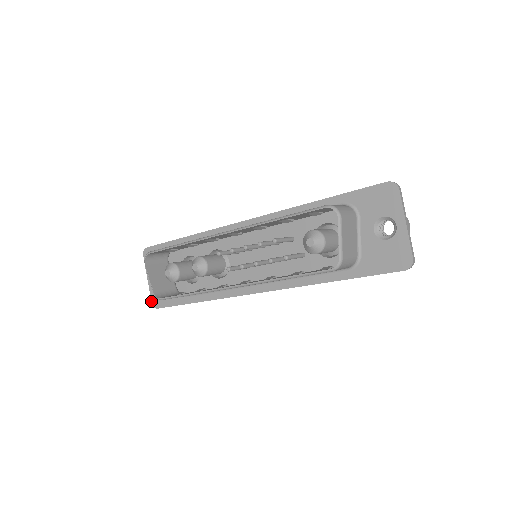
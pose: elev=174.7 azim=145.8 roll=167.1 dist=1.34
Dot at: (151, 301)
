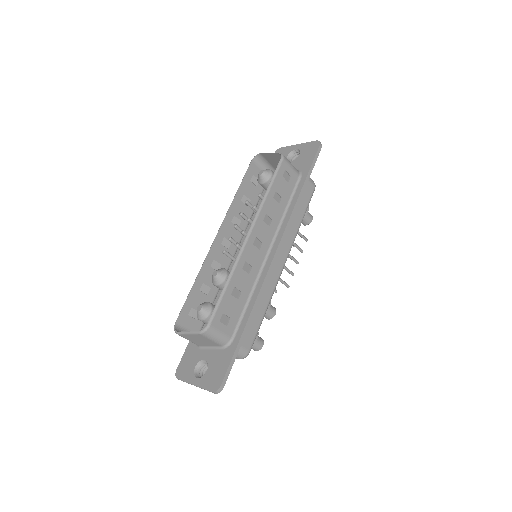
Dot at: occluded
